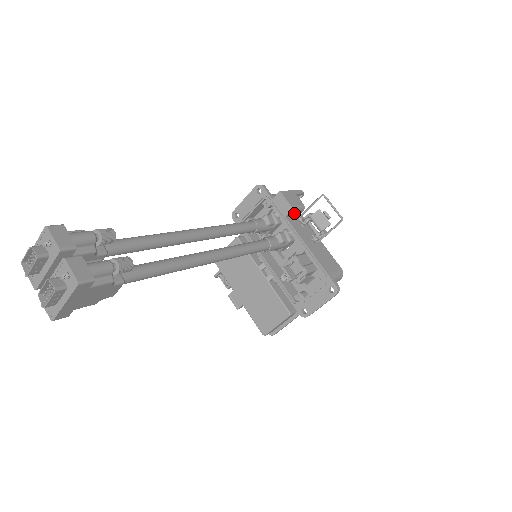
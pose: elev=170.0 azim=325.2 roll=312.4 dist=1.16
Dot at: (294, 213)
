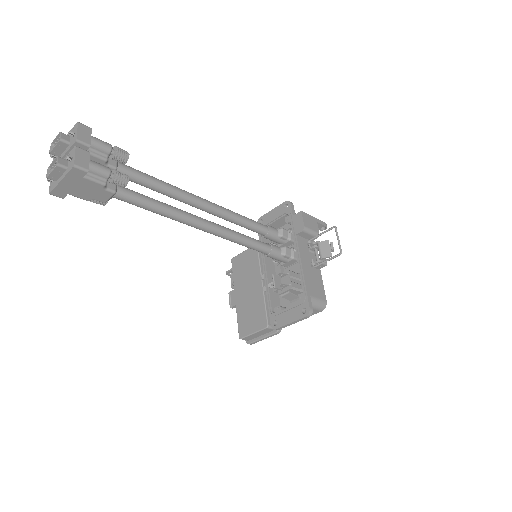
Dot at: (306, 235)
